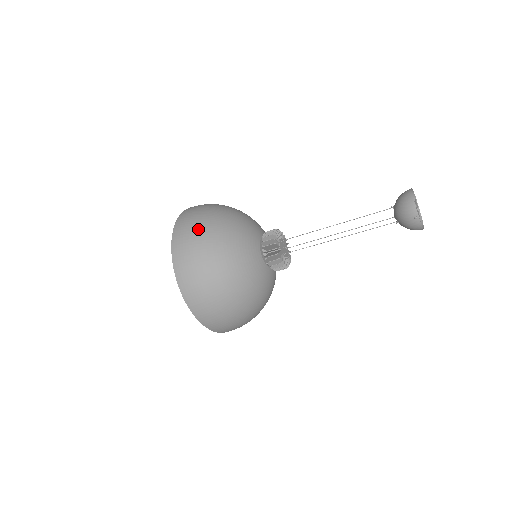
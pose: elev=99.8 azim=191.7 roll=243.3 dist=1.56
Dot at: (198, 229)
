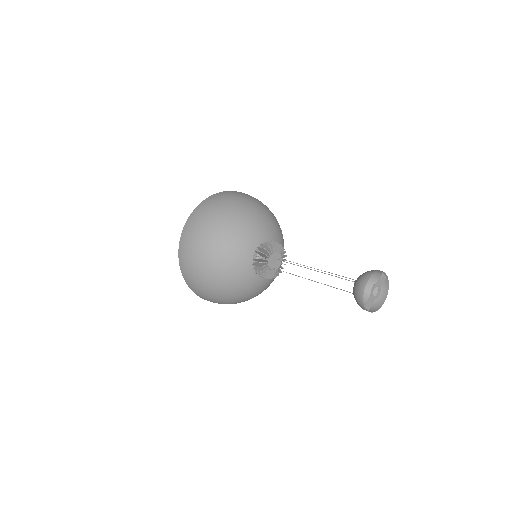
Dot at: (196, 249)
